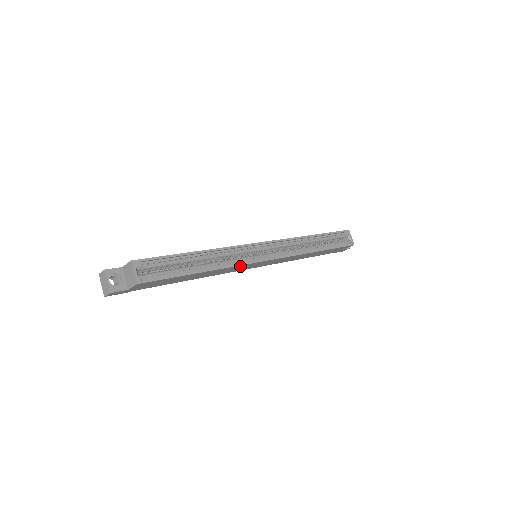
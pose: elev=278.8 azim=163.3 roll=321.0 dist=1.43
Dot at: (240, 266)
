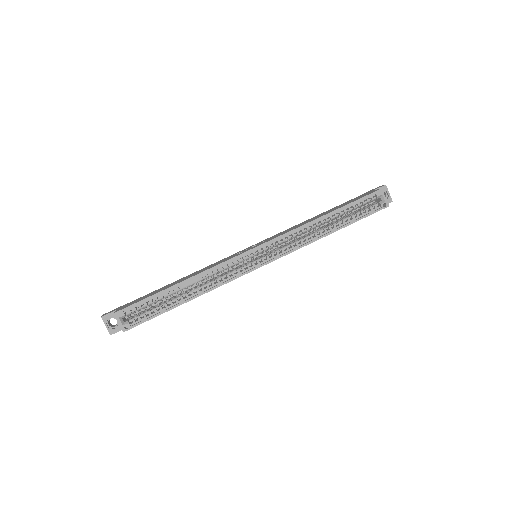
Dot at: (231, 280)
